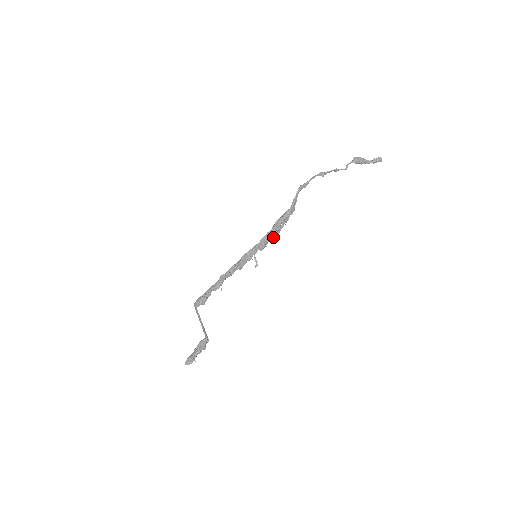
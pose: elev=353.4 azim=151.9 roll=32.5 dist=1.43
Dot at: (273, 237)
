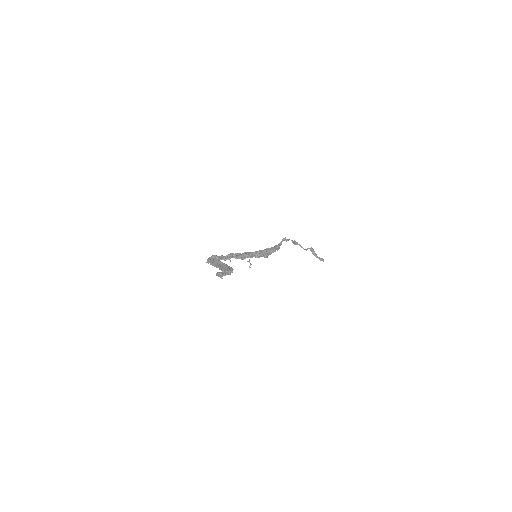
Dot at: (266, 254)
